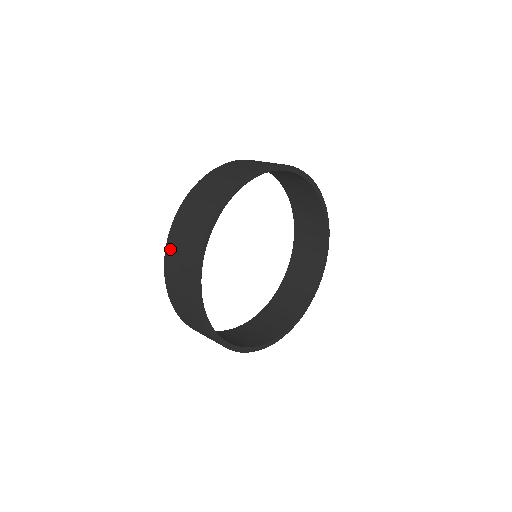
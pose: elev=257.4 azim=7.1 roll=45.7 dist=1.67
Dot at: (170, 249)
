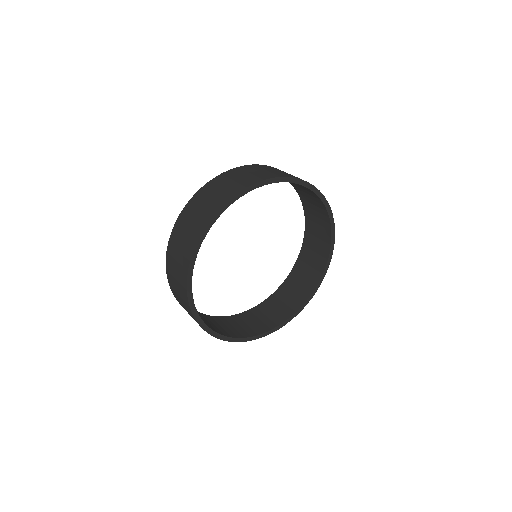
Dot at: (194, 201)
